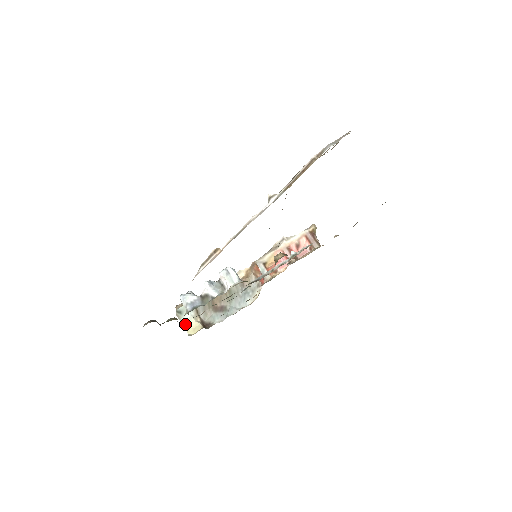
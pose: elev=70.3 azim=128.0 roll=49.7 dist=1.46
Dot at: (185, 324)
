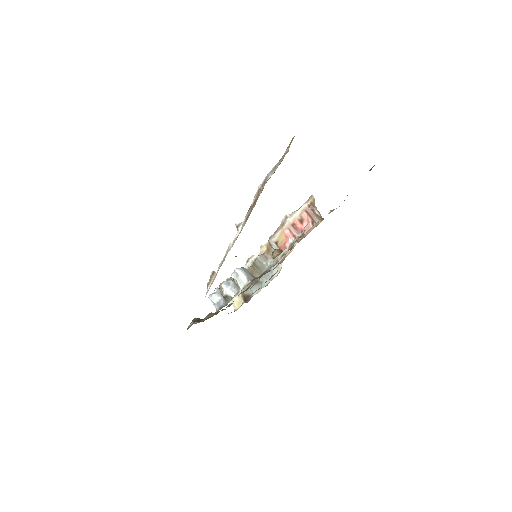
Dot at: (230, 301)
